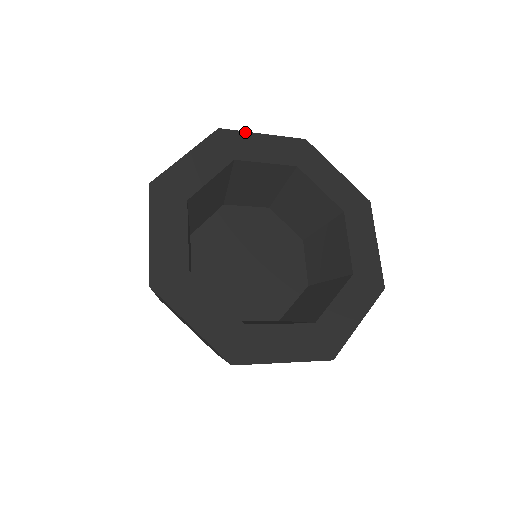
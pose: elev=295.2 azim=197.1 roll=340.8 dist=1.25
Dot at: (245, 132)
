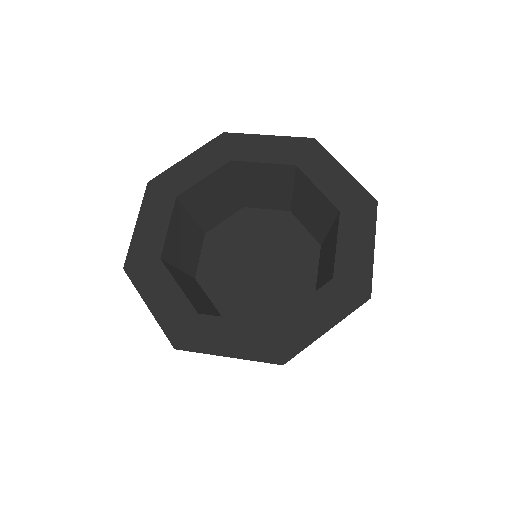
Dot at: (331, 156)
